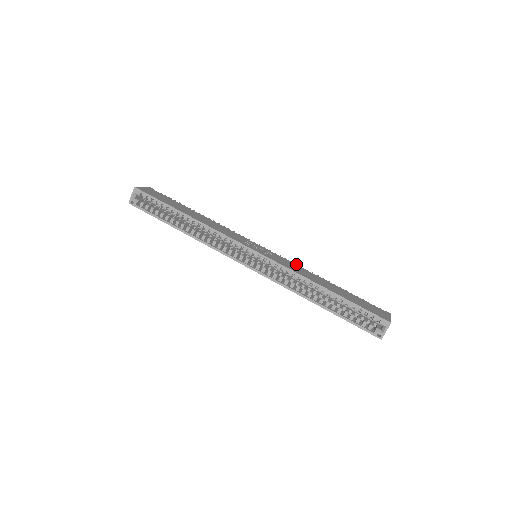
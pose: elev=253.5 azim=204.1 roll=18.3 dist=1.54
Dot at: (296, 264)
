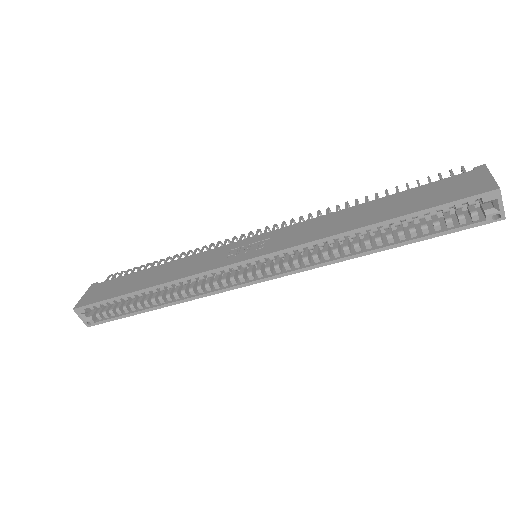
Dot at: (308, 215)
